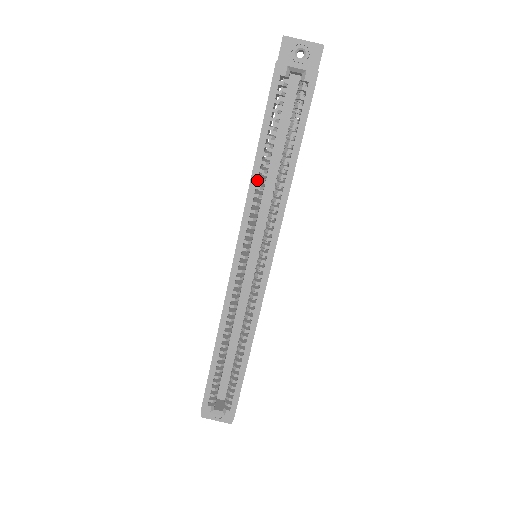
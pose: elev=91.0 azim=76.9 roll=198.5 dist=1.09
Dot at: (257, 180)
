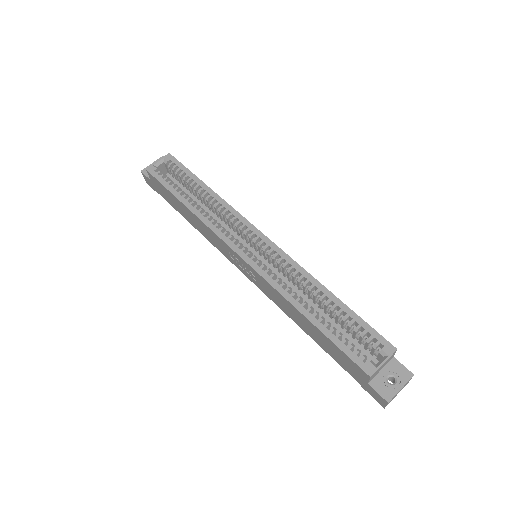
Dot at: (199, 212)
